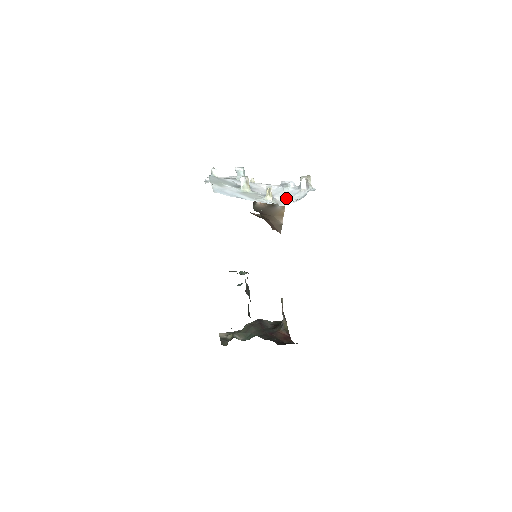
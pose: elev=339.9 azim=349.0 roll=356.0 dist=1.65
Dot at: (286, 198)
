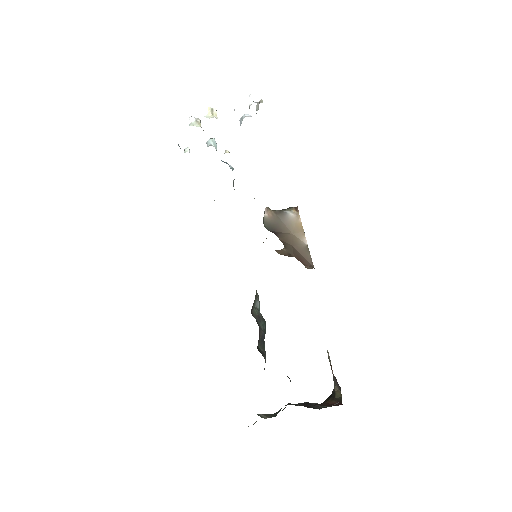
Dot at: occluded
